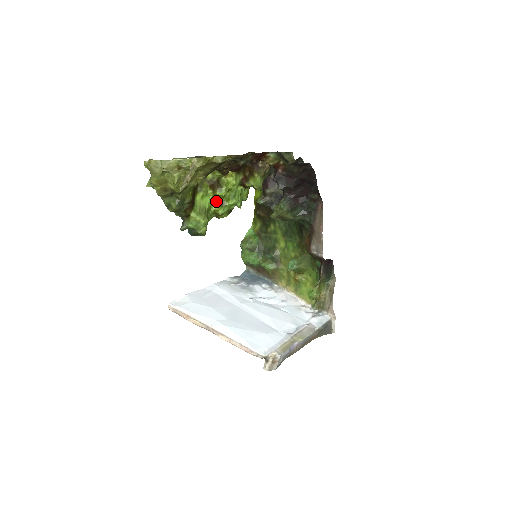
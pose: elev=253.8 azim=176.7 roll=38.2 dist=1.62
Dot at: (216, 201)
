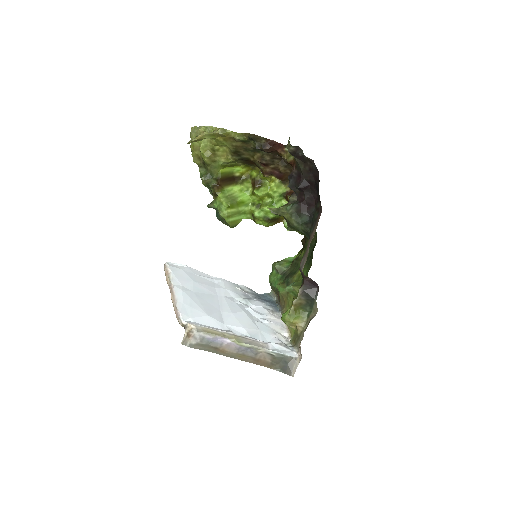
Dot at: (255, 202)
